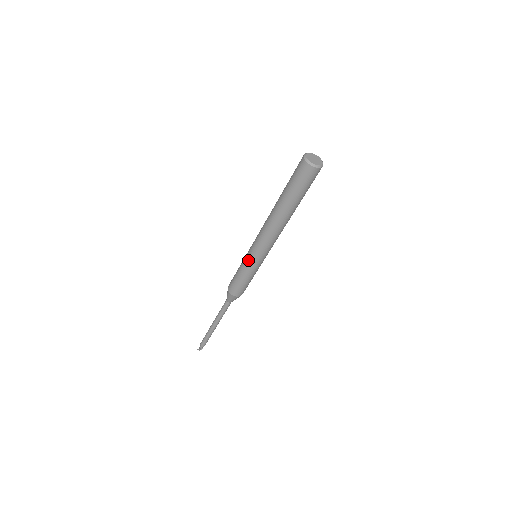
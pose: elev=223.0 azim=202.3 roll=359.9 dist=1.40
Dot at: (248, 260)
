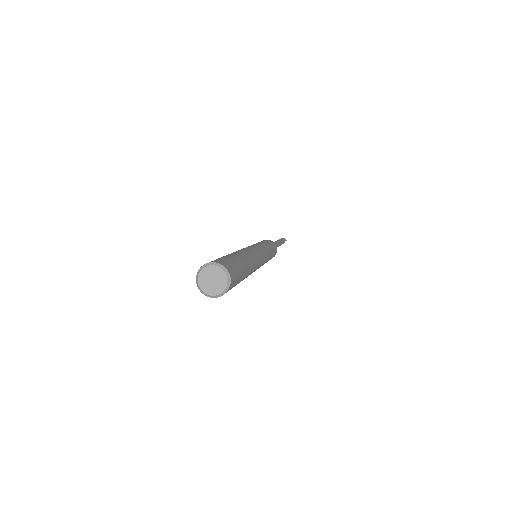
Dot at: occluded
